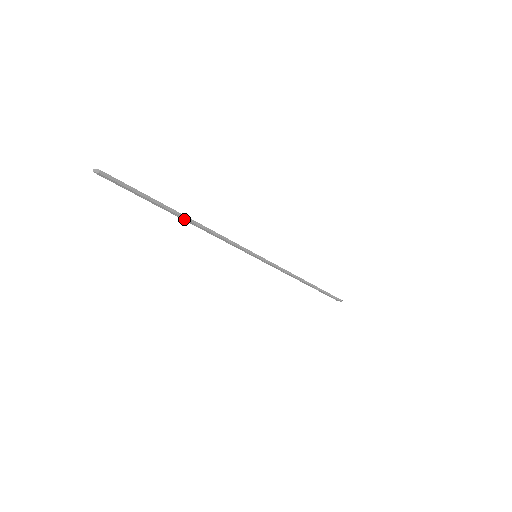
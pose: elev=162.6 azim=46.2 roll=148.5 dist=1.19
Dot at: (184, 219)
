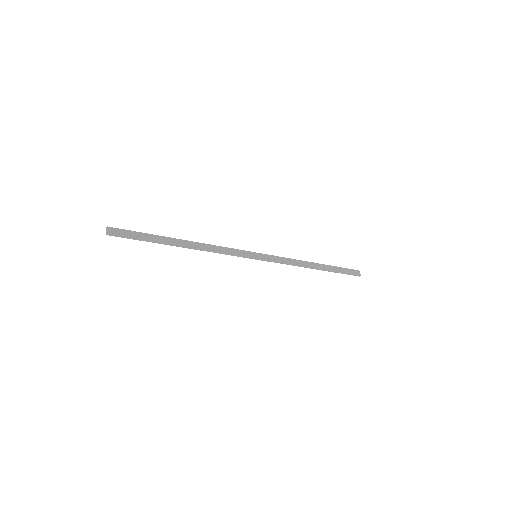
Dot at: (183, 243)
